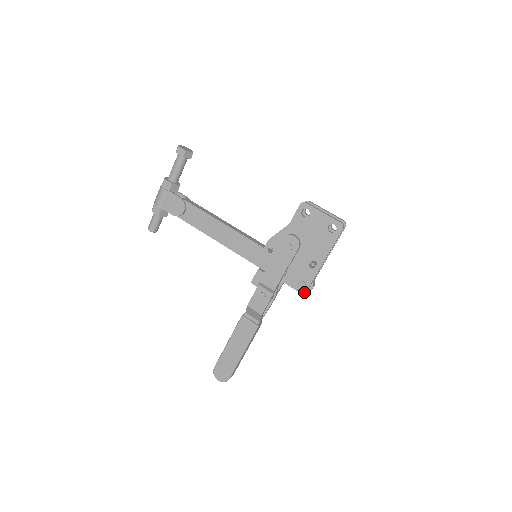
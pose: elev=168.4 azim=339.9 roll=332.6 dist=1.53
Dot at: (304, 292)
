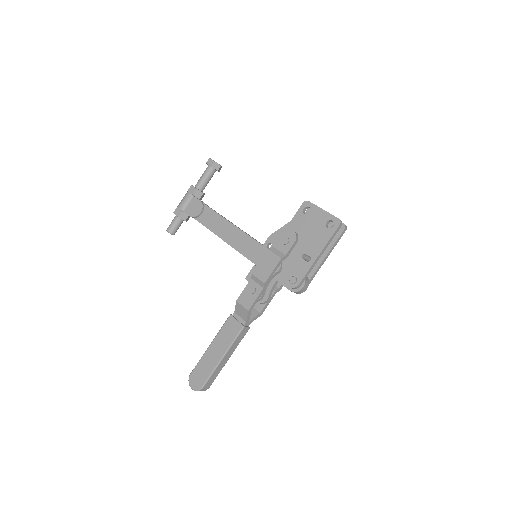
Dot at: (295, 291)
